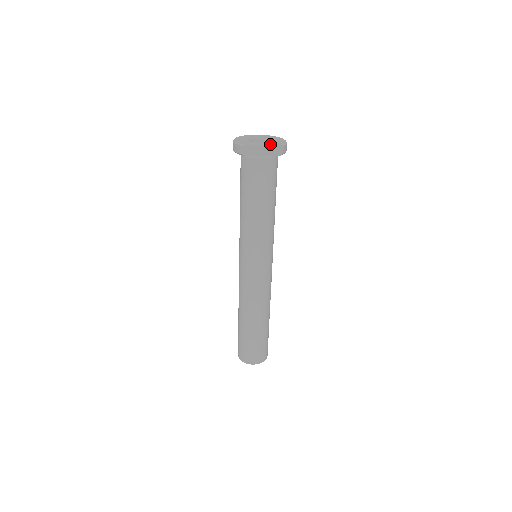
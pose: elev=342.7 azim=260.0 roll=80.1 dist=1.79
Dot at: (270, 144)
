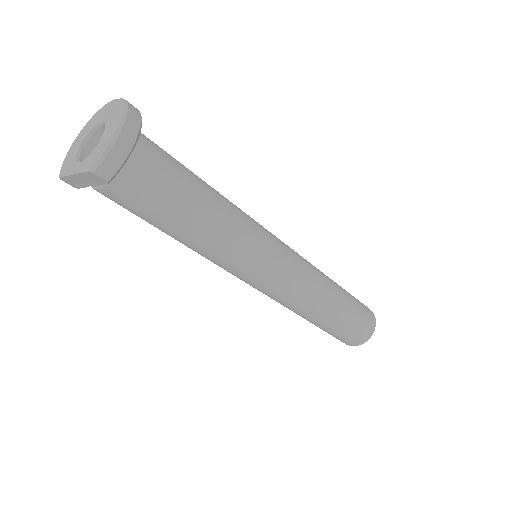
Dot at: (78, 172)
